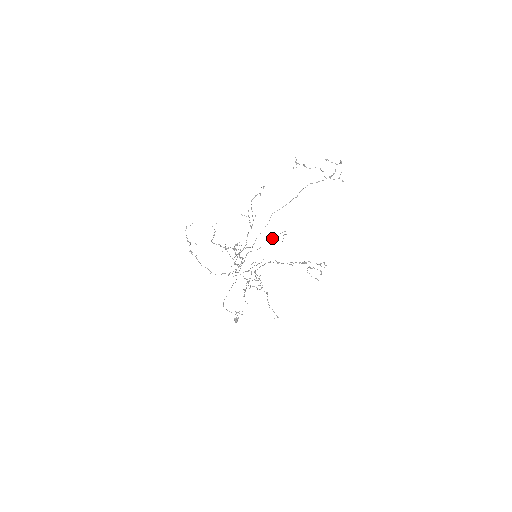
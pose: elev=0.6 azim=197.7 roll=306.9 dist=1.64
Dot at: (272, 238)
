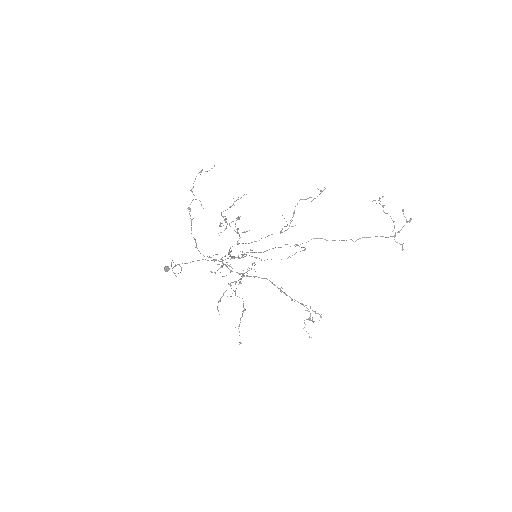
Dot at: occluded
